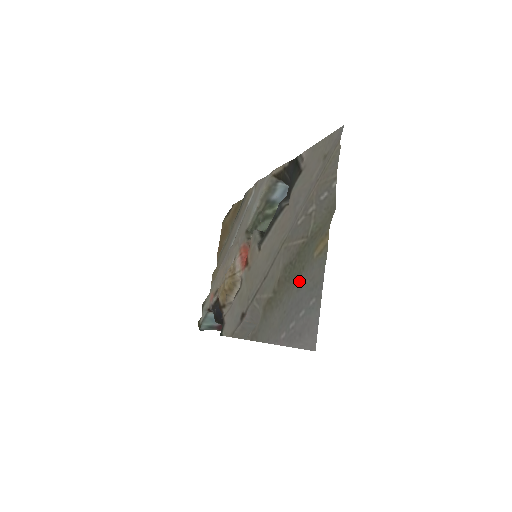
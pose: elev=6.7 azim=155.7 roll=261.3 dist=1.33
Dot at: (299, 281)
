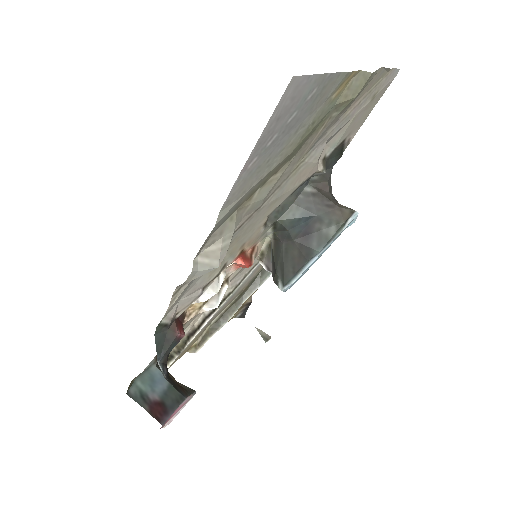
Dot at: (303, 129)
